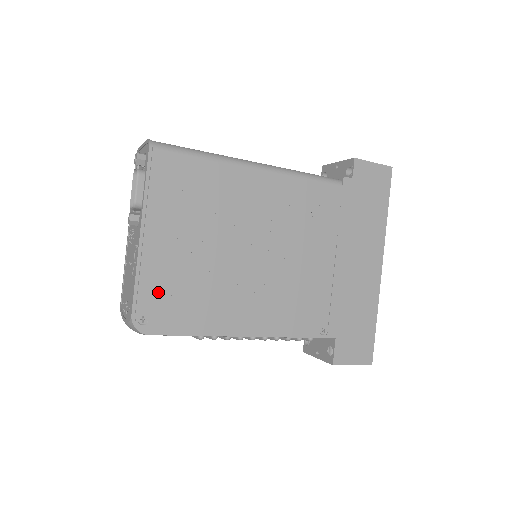
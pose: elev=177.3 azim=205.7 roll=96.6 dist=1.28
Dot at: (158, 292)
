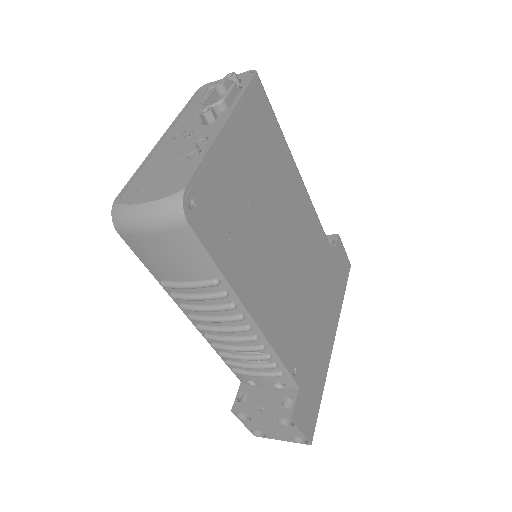
Dot at: (214, 190)
